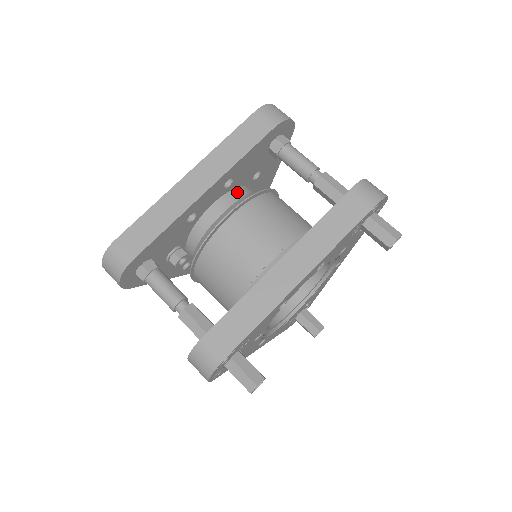
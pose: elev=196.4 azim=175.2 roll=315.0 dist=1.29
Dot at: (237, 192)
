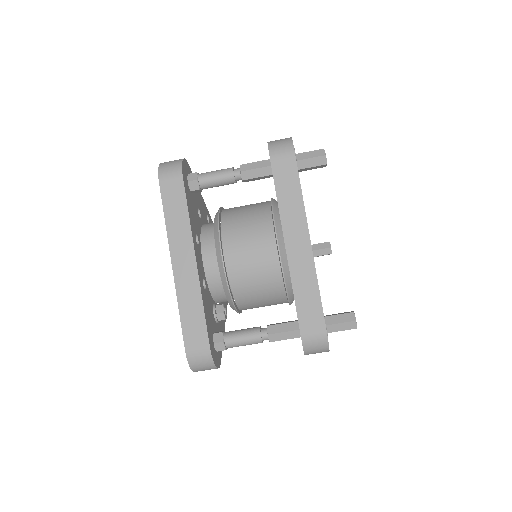
Dot at: (204, 237)
